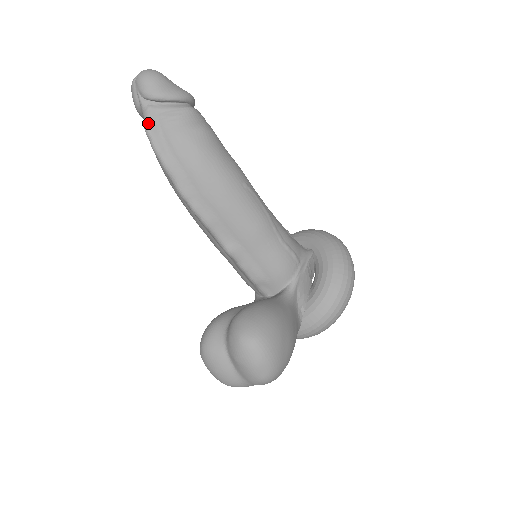
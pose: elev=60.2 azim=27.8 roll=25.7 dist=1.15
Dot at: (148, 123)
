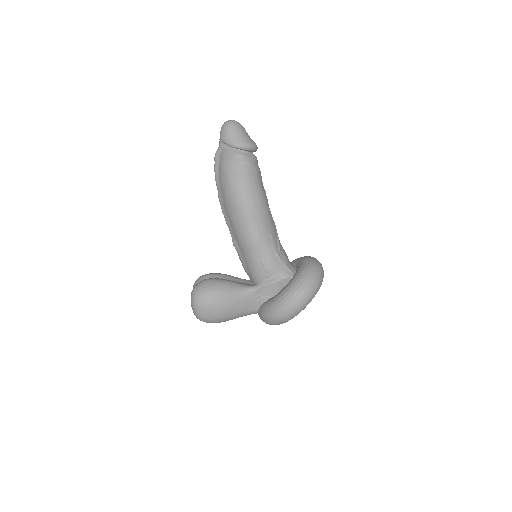
Dot at: (216, 153)
